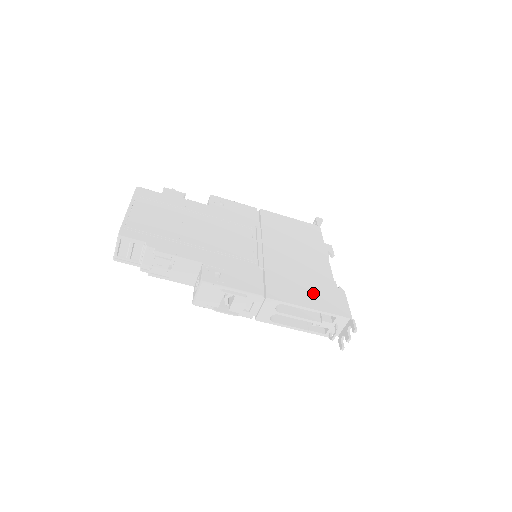
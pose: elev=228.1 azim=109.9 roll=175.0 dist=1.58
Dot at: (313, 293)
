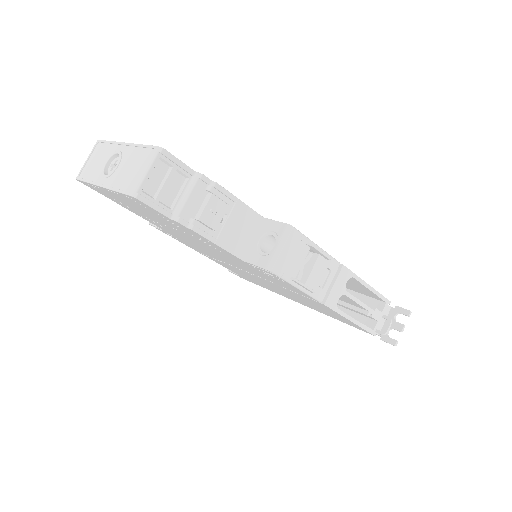
Dot at: occluded
